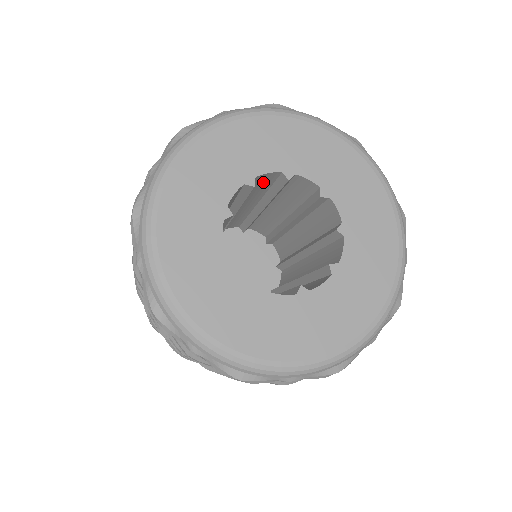
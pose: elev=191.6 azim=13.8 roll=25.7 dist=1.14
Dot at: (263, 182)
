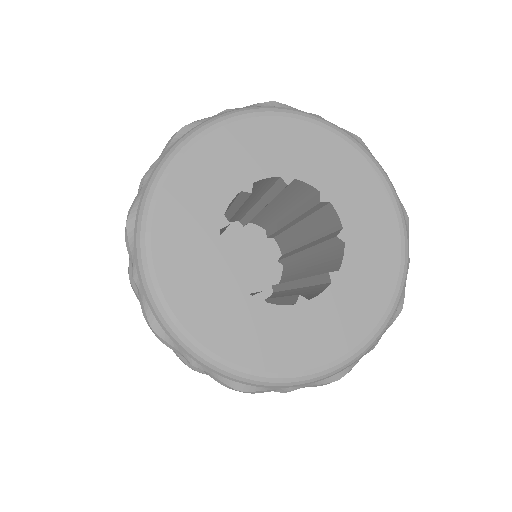
Dot at: occluded
